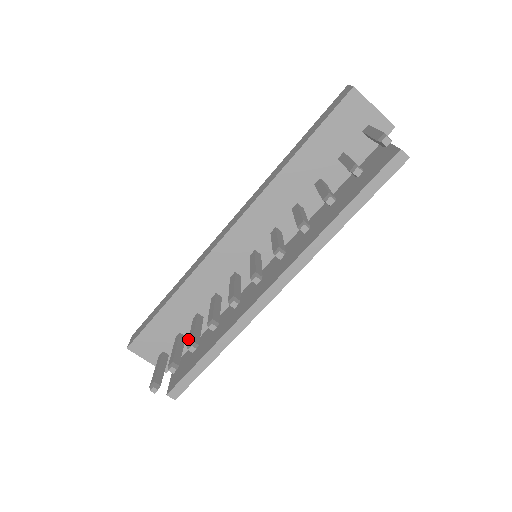
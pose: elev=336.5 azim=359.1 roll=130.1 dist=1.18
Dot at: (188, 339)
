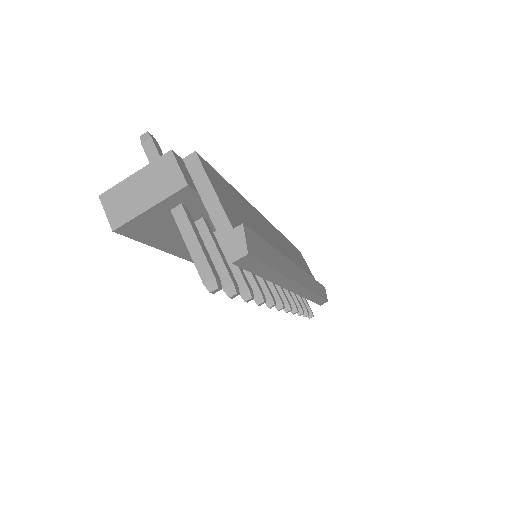
Dot at: occluded
